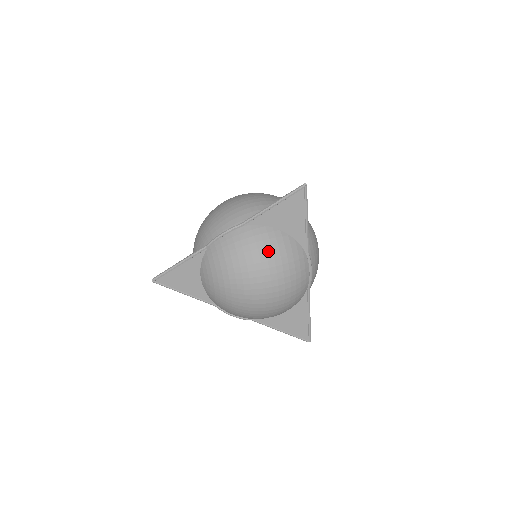
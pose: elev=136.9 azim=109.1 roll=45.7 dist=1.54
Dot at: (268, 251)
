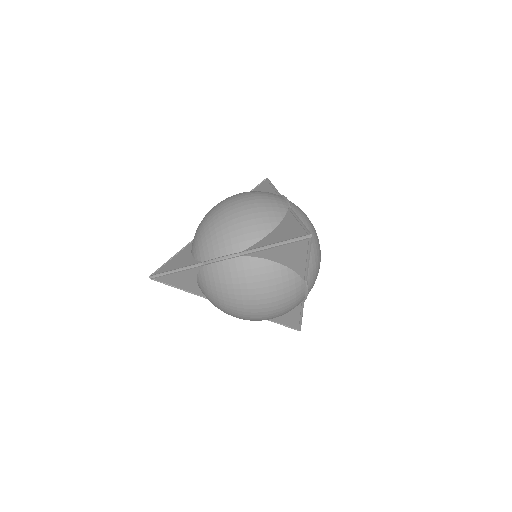
Dot at: (264, 285)
